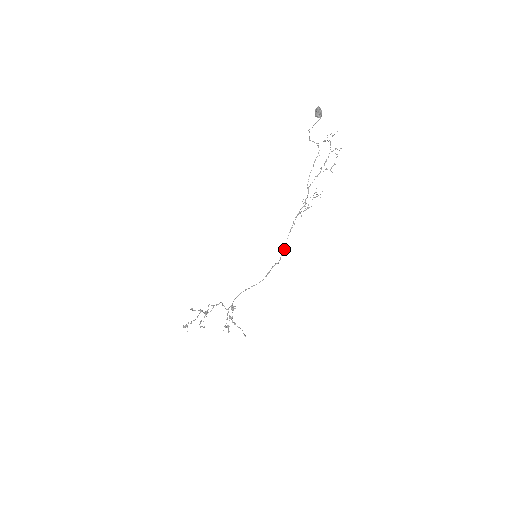
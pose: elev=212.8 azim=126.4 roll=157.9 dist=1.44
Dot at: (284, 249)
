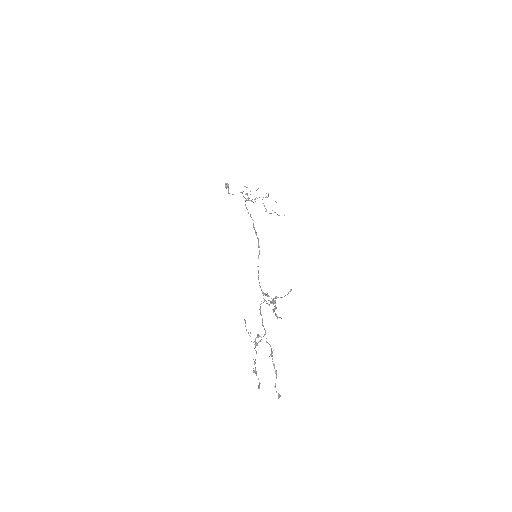
Dot at: (248, 212)
